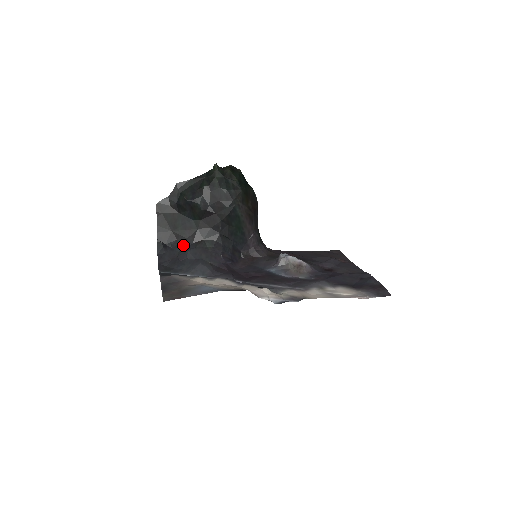
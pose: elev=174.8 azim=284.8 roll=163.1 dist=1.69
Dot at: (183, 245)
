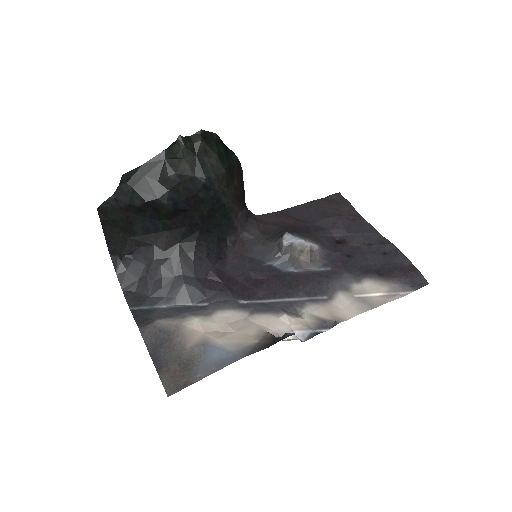
Dot at: (150, 256)
